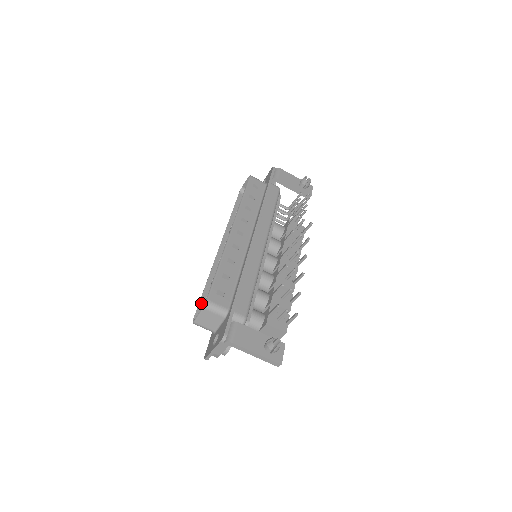
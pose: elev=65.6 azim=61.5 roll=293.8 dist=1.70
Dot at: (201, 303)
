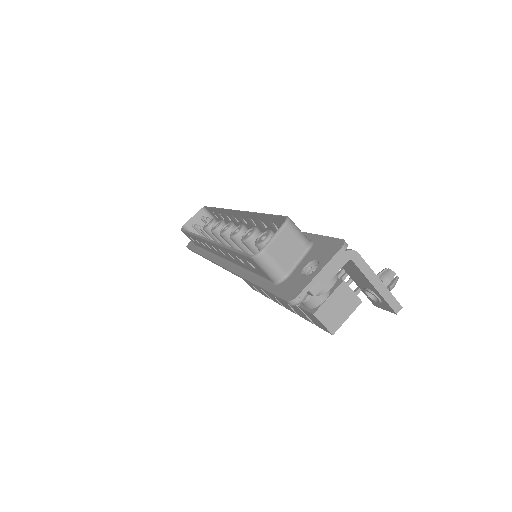
Dot at: occluded
